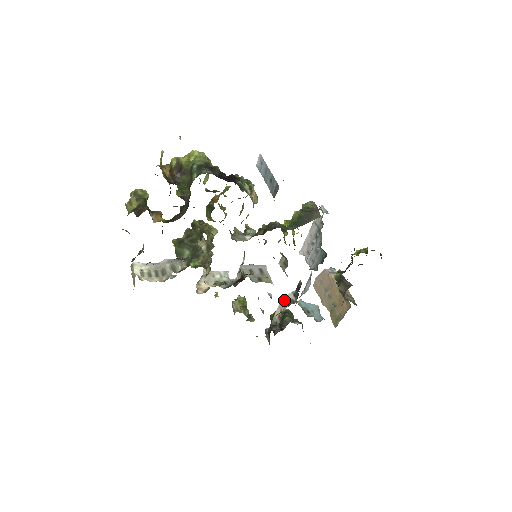
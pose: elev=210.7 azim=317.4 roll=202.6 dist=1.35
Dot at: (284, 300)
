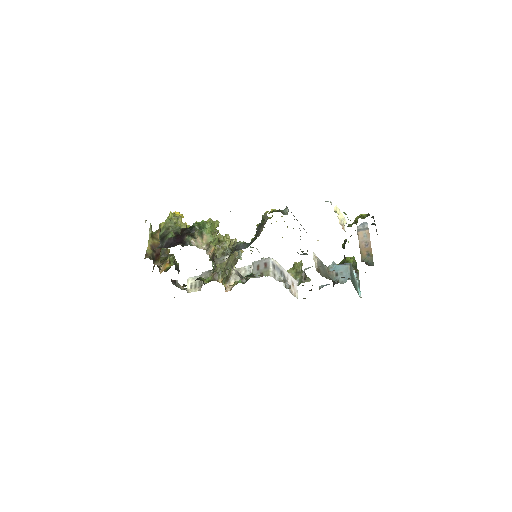
Dot at: (303, 275)
